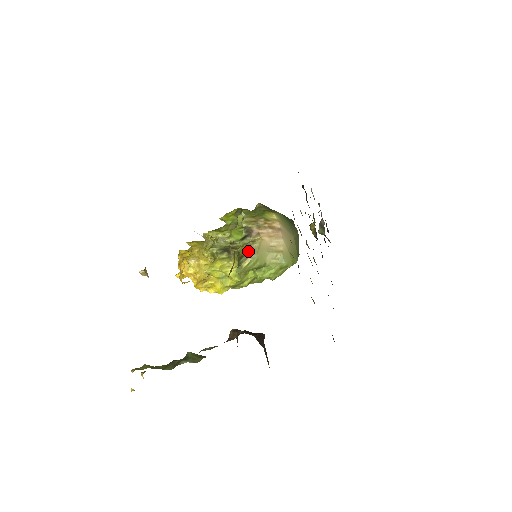
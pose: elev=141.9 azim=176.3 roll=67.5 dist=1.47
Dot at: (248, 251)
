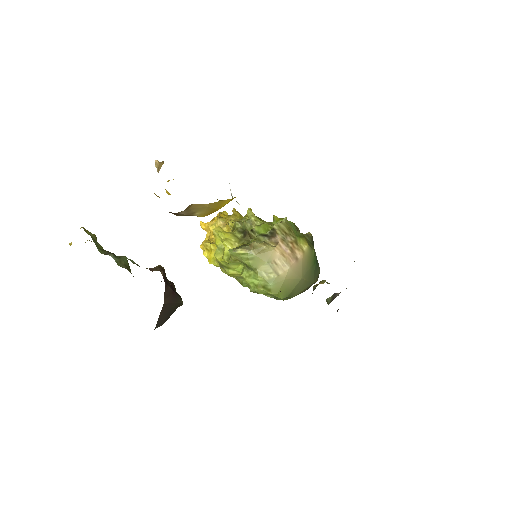
Dot at: (254, 245)
